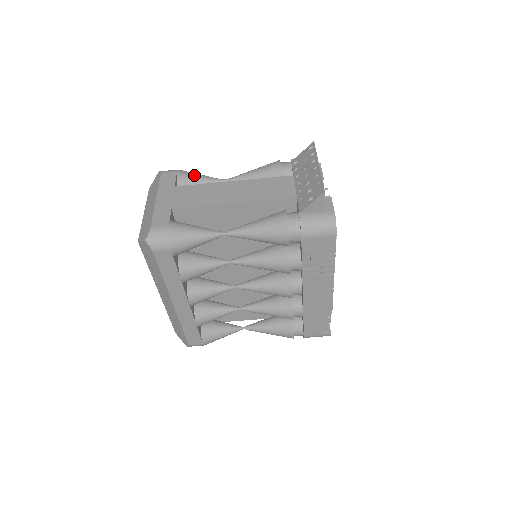
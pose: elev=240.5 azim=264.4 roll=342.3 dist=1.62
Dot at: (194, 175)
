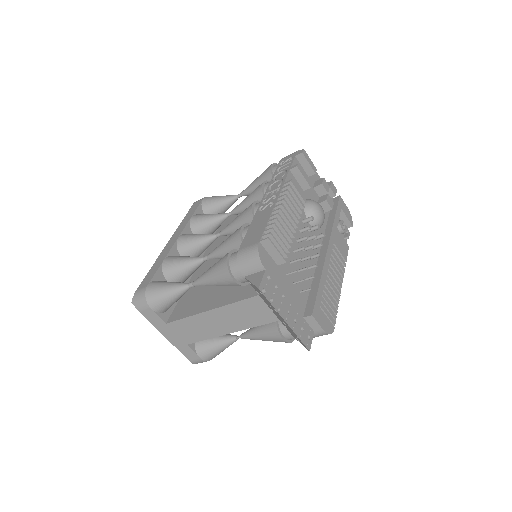
Dot at: (165, 301)
